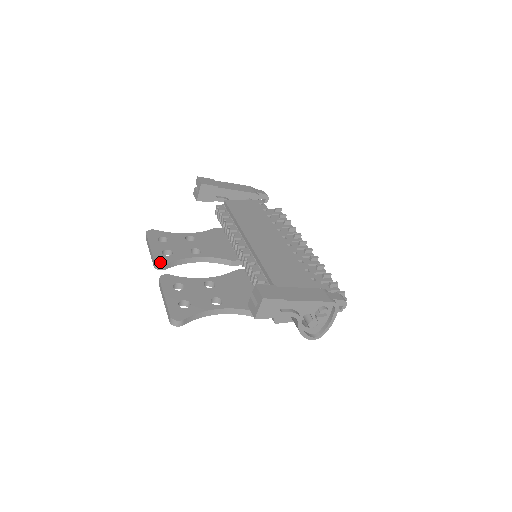
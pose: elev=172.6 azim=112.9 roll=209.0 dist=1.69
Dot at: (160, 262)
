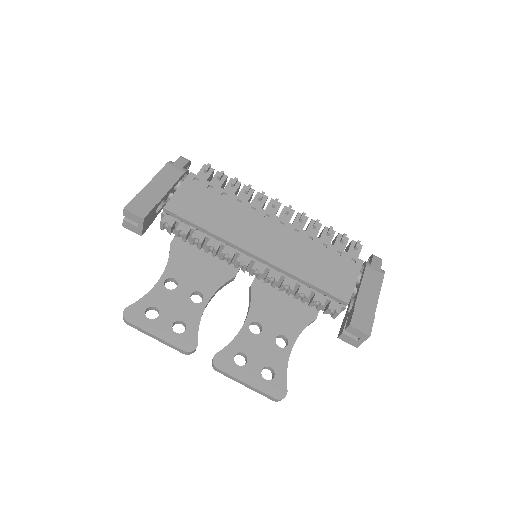
Dot at: (191, 347)
